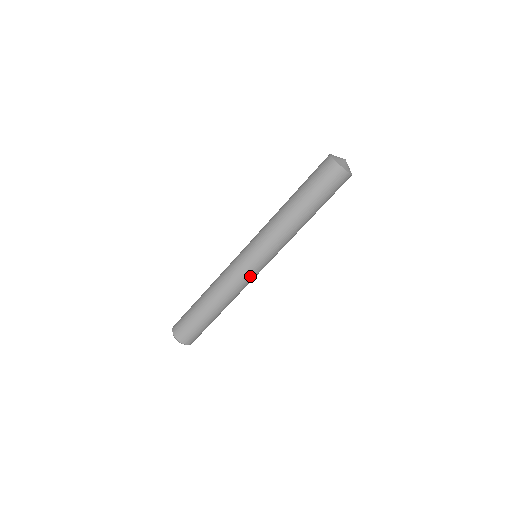
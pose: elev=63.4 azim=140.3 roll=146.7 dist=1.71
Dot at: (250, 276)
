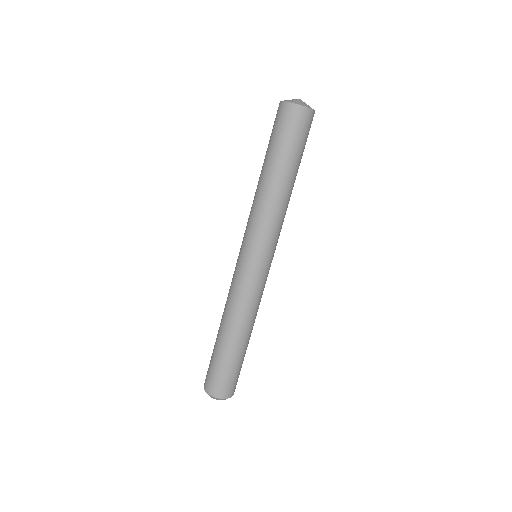
Dot at: (266, 280)
